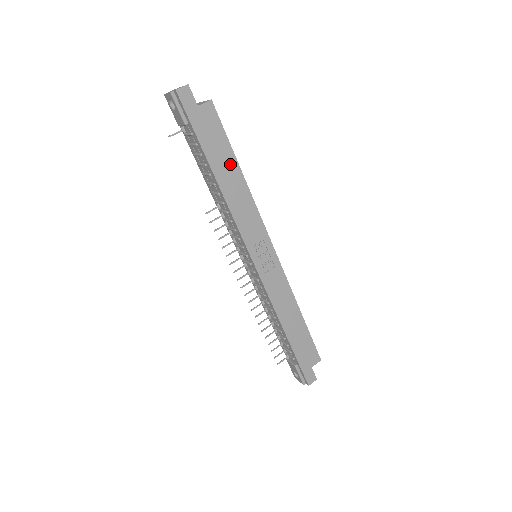
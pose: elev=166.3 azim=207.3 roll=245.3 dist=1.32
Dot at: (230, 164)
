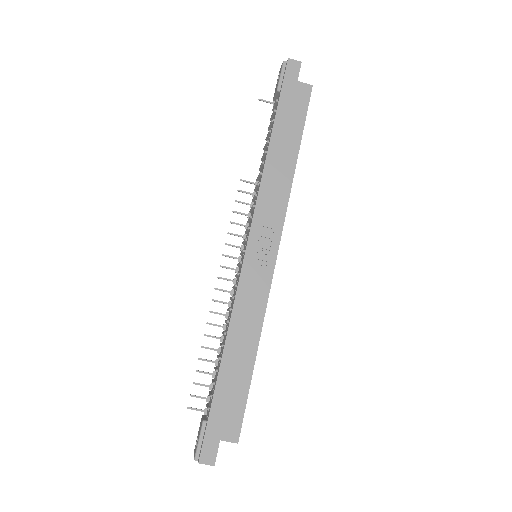
Dot at: (292, 143)
